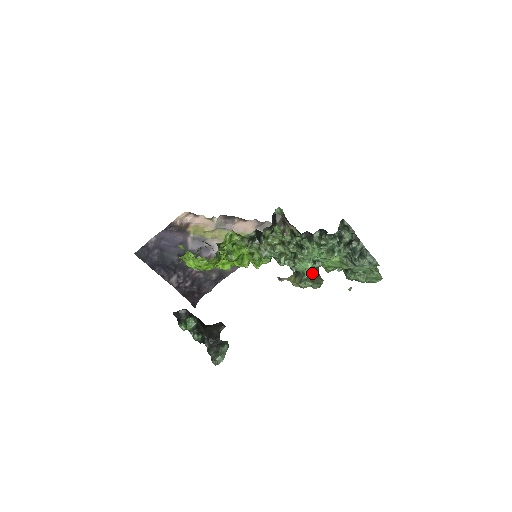
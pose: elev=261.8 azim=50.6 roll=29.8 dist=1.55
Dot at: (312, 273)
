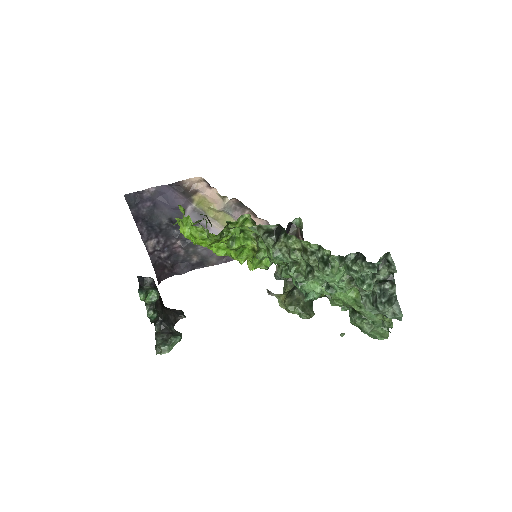
Dot at: (315, 299)
